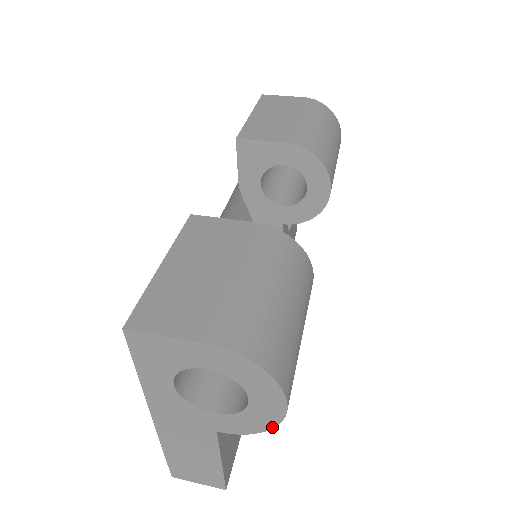
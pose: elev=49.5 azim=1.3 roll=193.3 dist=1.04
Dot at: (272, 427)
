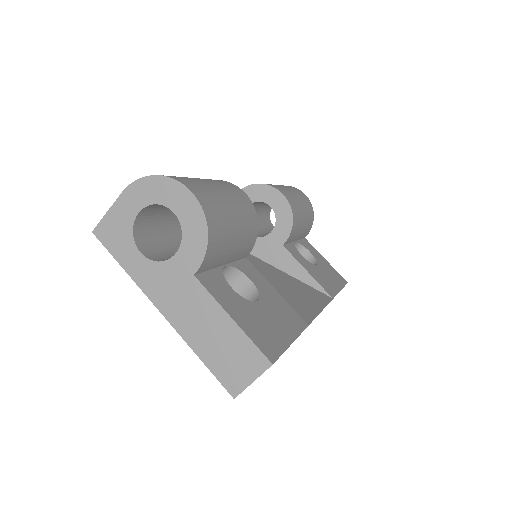
Dot at: (206, 223)
